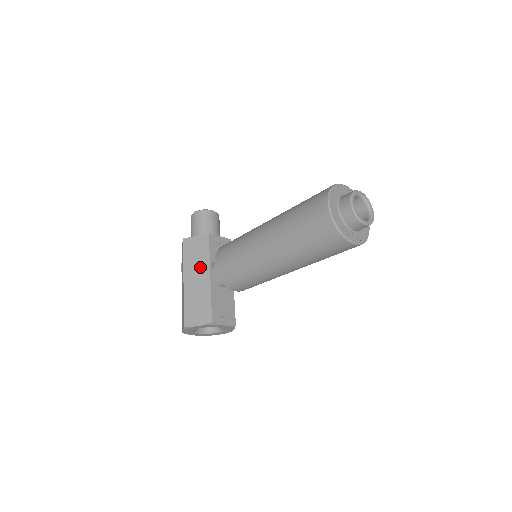
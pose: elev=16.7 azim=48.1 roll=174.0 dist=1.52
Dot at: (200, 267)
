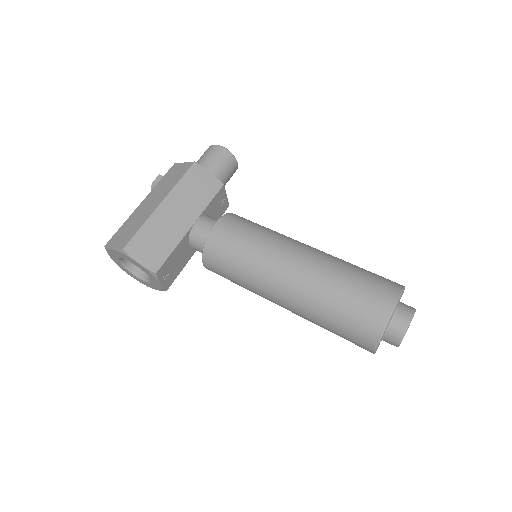
Dot at: (189, 207)
